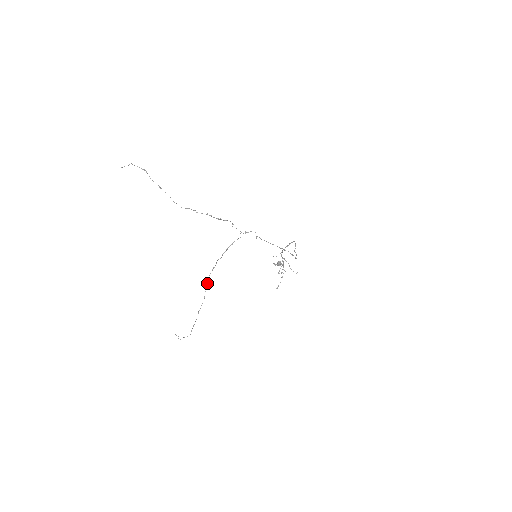
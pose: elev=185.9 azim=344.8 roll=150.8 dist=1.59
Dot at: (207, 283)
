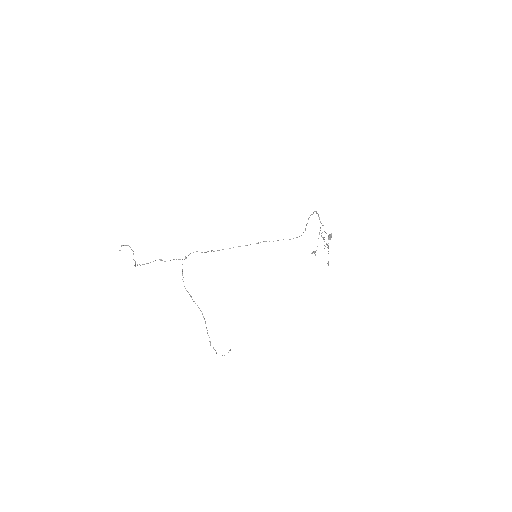
Dot at: (198, 307)
